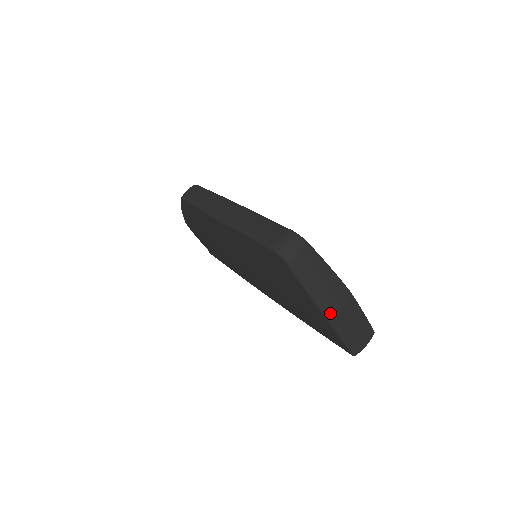
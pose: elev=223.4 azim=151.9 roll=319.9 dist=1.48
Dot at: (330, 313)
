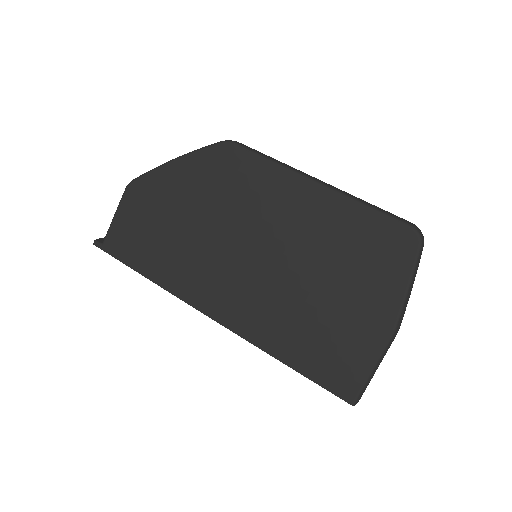
Dot at: (398, 327)
